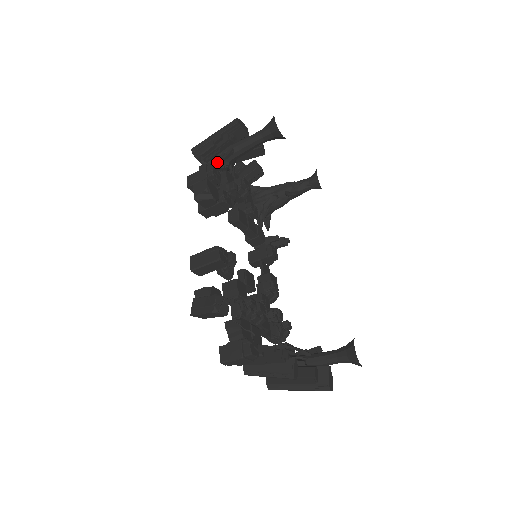
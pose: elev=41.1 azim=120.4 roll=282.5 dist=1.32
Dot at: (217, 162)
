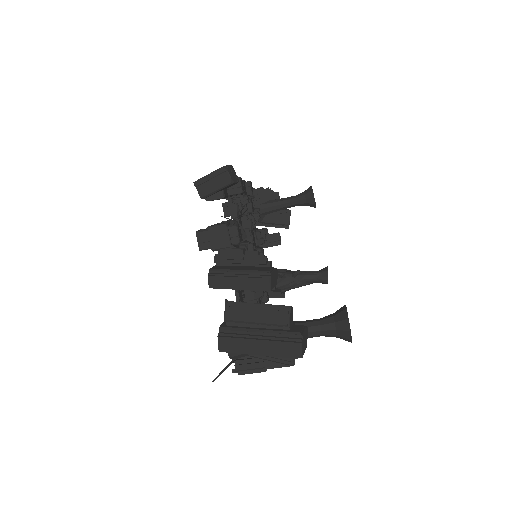
Dot at: occluded
